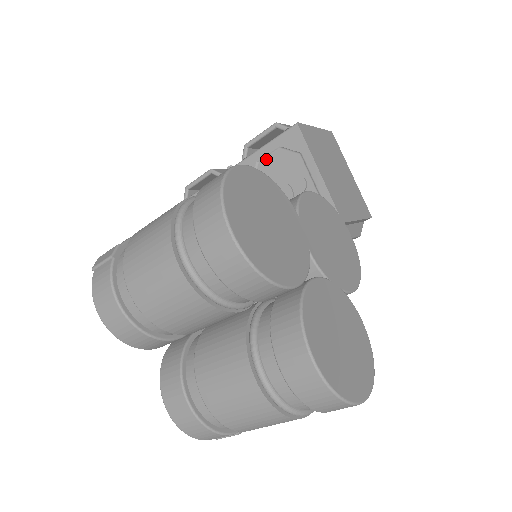
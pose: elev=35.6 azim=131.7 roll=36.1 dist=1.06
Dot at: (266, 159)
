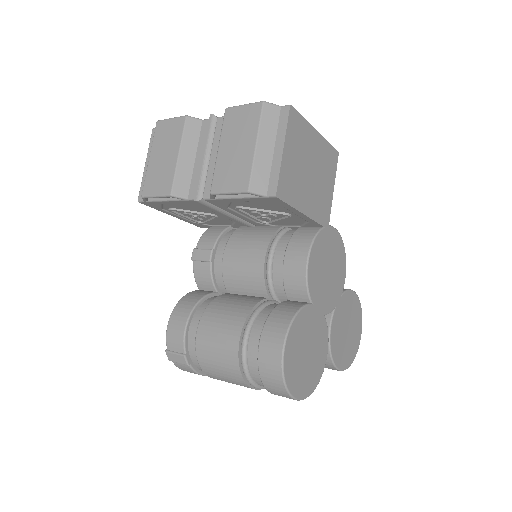
Dot at: (241, 202)
